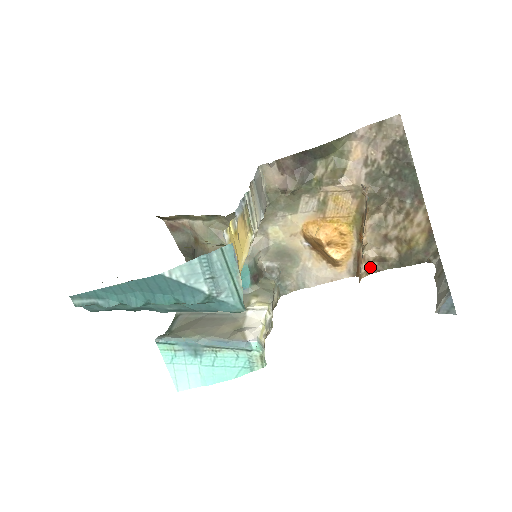
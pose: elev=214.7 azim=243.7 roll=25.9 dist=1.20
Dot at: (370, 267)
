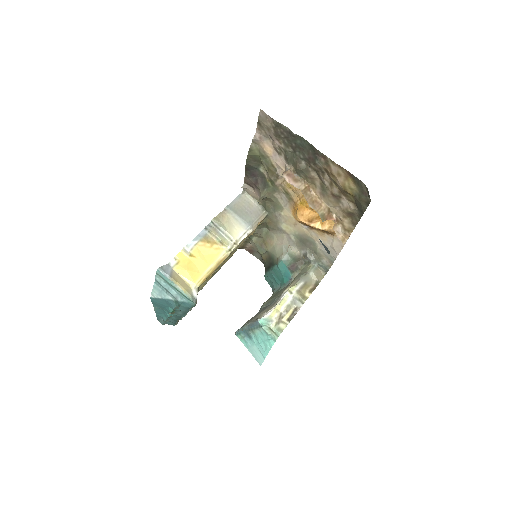
Dot at: (346, 225)
